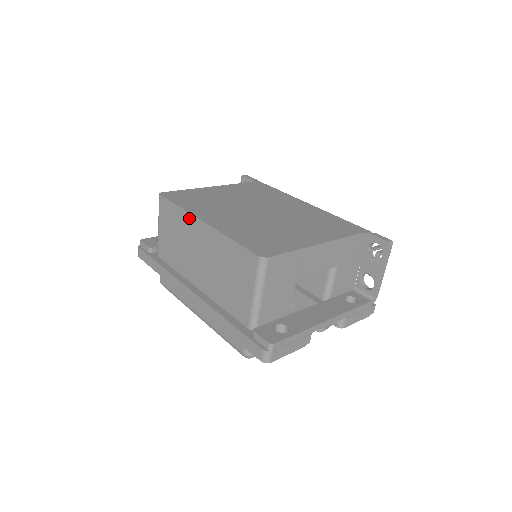
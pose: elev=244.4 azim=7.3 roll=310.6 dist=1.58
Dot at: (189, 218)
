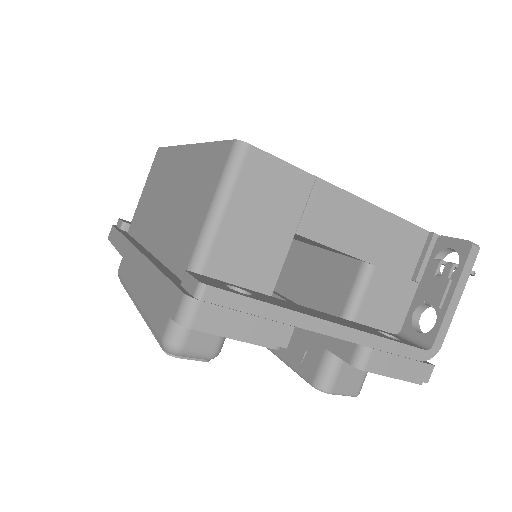
Dot at: (174, 152)
